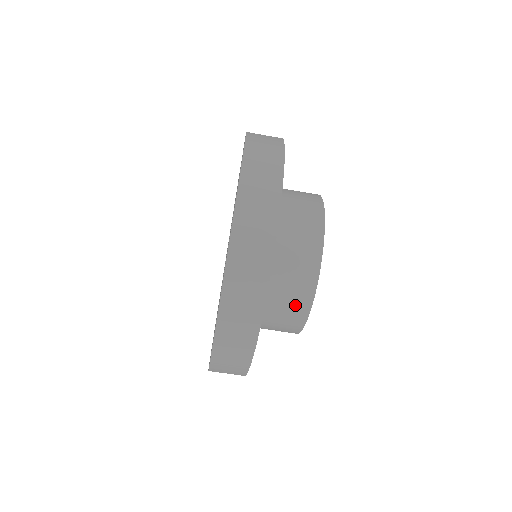
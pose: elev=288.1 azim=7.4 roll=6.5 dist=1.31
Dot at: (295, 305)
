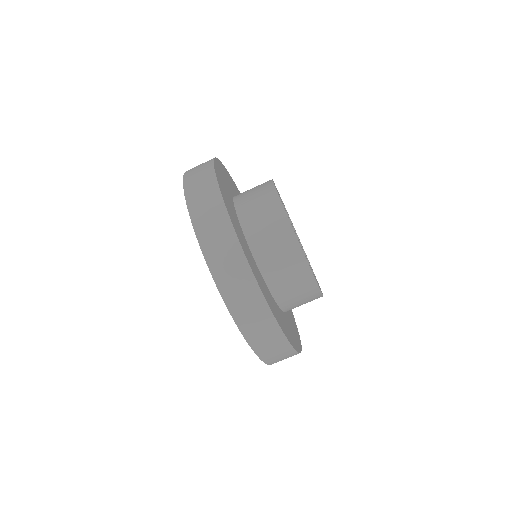
Dot at: (308, 298)
